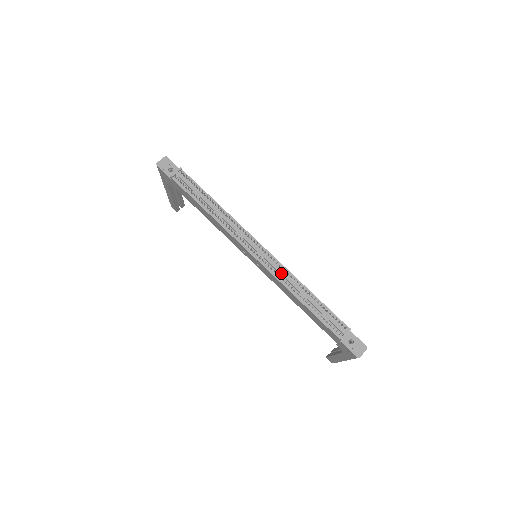
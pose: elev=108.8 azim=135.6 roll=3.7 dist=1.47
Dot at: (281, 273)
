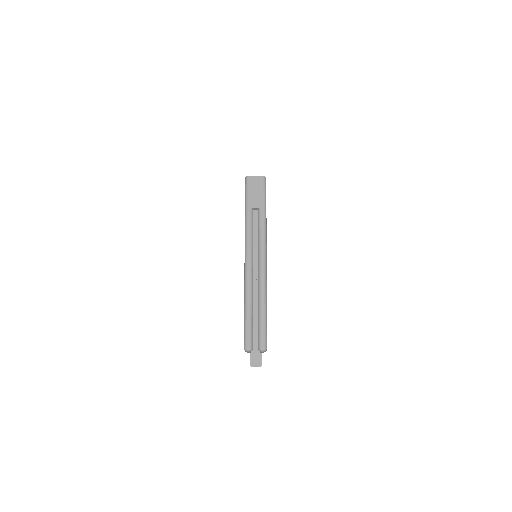
Dot at: occluded
